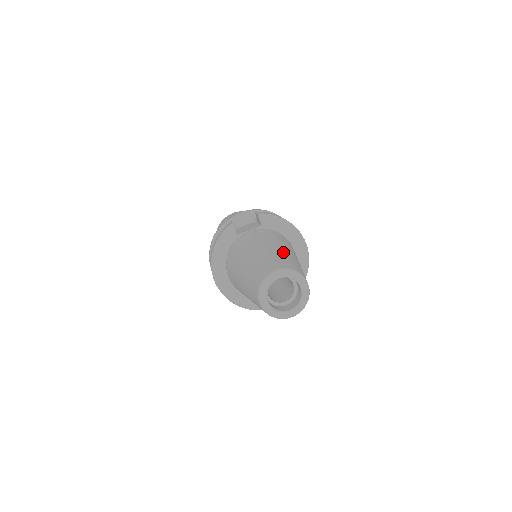
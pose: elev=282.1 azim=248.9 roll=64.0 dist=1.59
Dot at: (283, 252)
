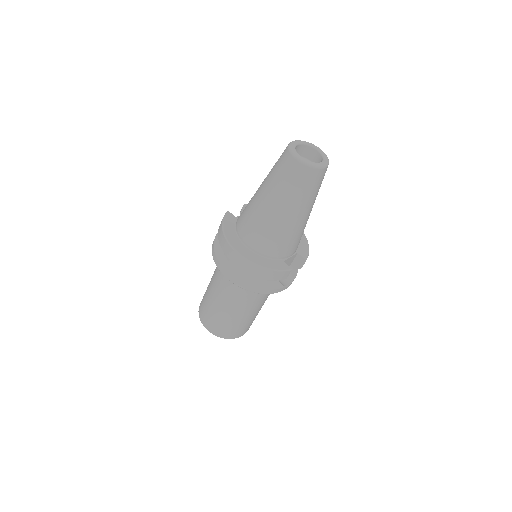
Dot at: occluded
